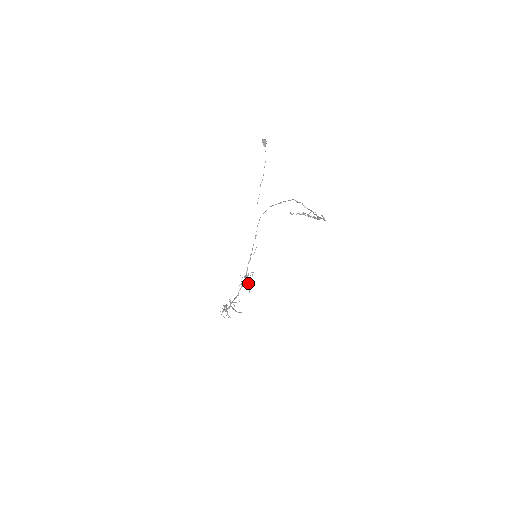
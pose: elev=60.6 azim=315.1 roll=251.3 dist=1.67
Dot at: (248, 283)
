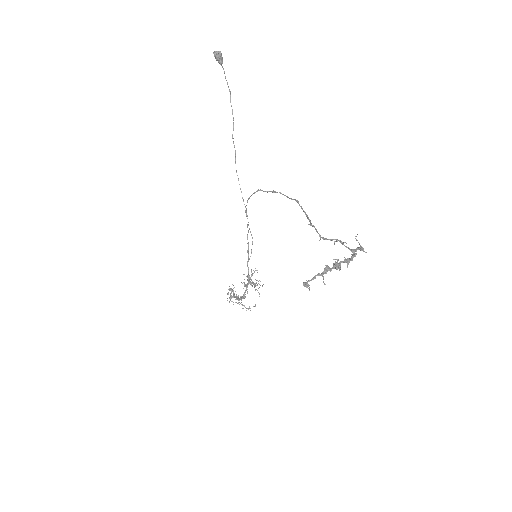
Dot at: (254, 286)
